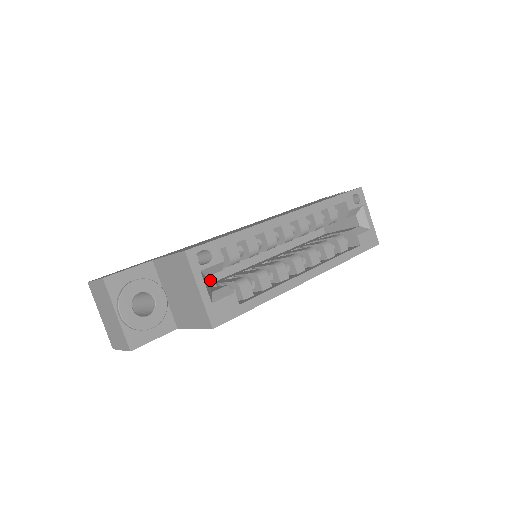
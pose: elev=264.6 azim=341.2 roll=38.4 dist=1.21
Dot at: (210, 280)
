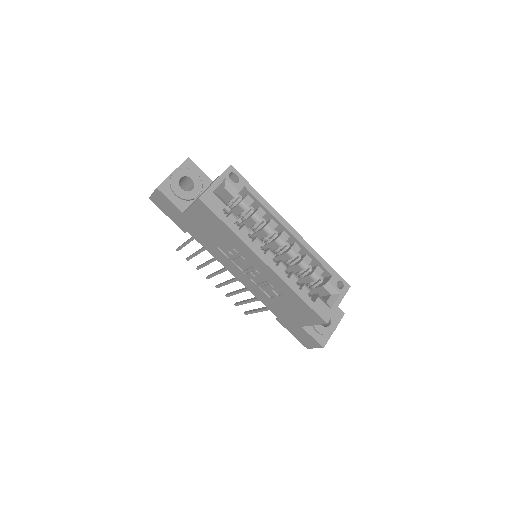
Dot at: occluded
